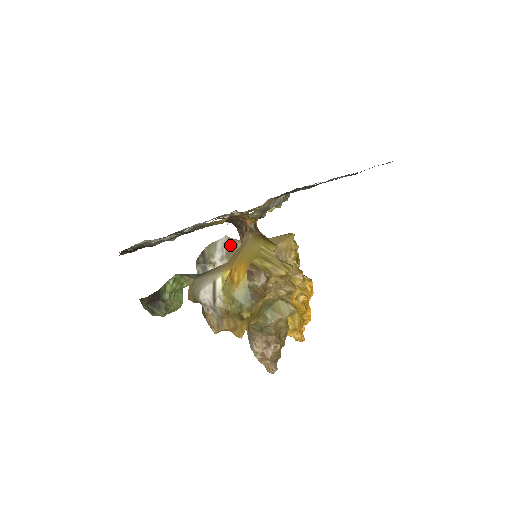
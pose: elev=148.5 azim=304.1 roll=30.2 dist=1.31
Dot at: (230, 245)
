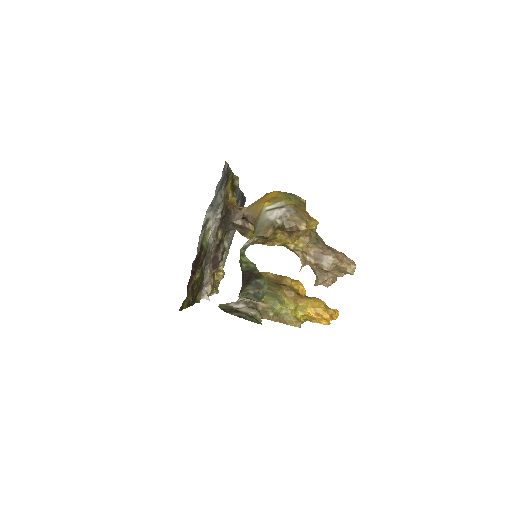
Dot at: occluded
